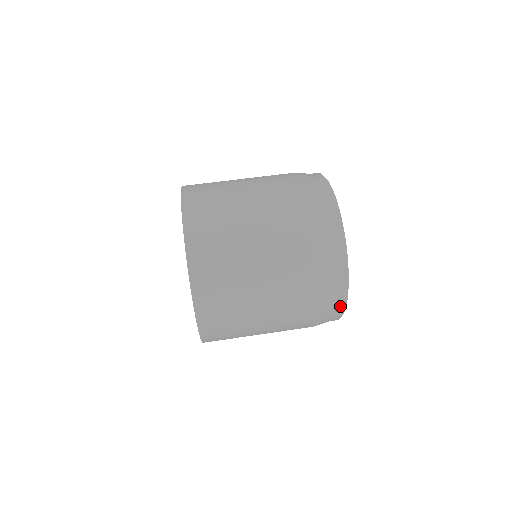
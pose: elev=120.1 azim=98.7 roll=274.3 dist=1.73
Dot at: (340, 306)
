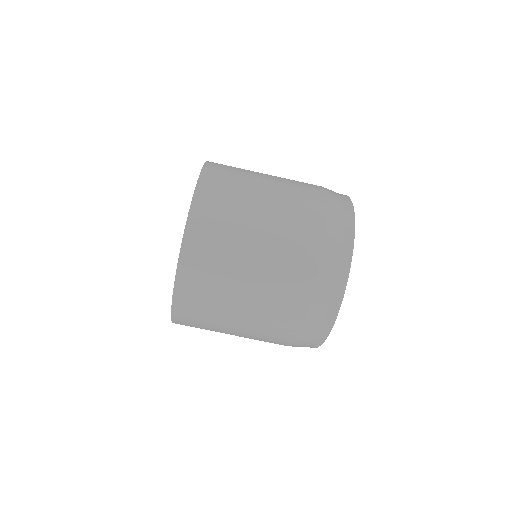
Dot at: (312, 346)
